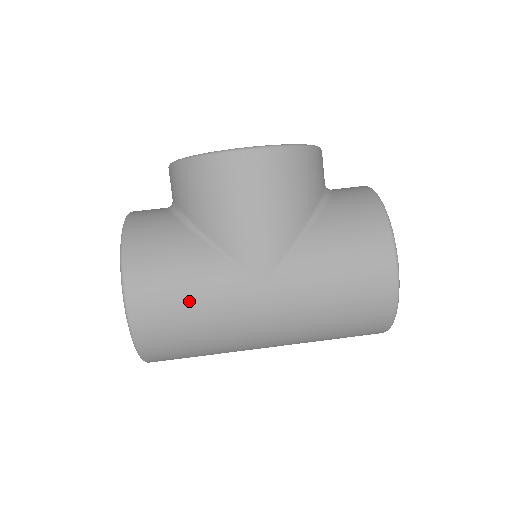
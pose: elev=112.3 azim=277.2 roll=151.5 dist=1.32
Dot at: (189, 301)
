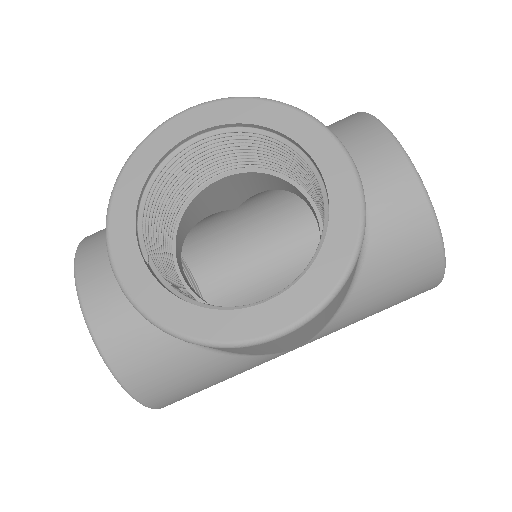
Dot at: occluded
